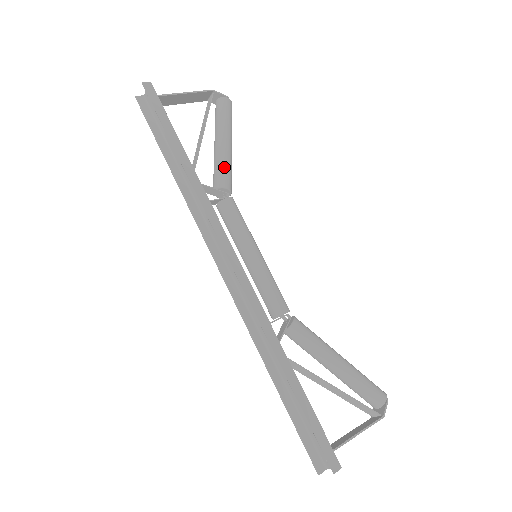
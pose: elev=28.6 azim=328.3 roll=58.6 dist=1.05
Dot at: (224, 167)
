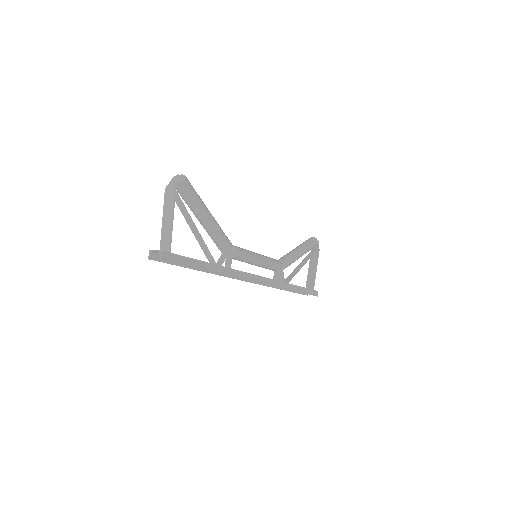
Dot at: (222, 238)
